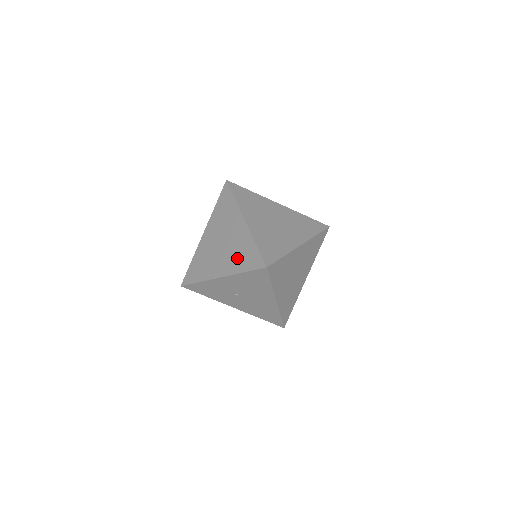
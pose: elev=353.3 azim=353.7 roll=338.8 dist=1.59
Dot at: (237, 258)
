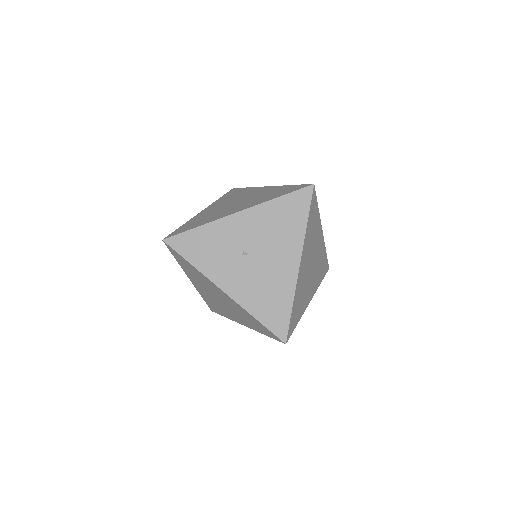
Dot at: (264, 197)
